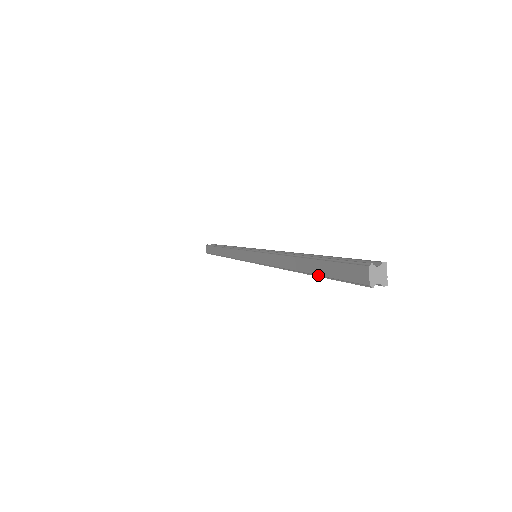
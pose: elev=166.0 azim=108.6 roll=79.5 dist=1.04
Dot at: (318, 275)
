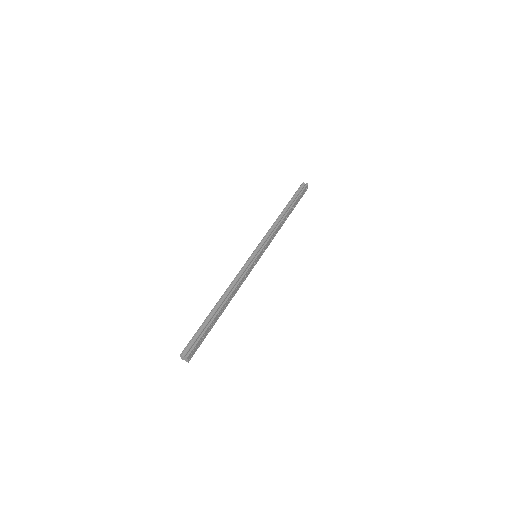
Dot at: occluded
